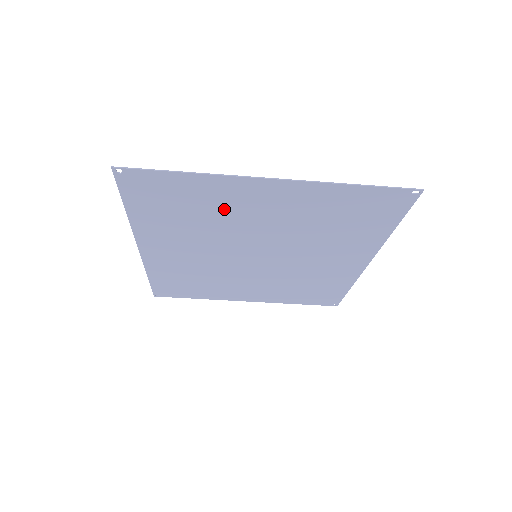
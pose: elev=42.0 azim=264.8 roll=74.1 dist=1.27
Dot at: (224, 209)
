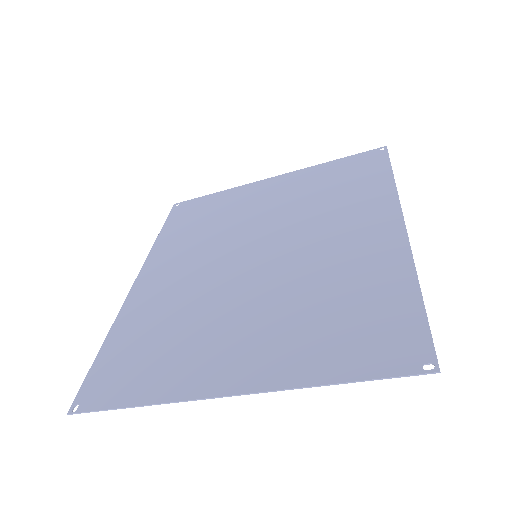
Dot at: (194, 343)
